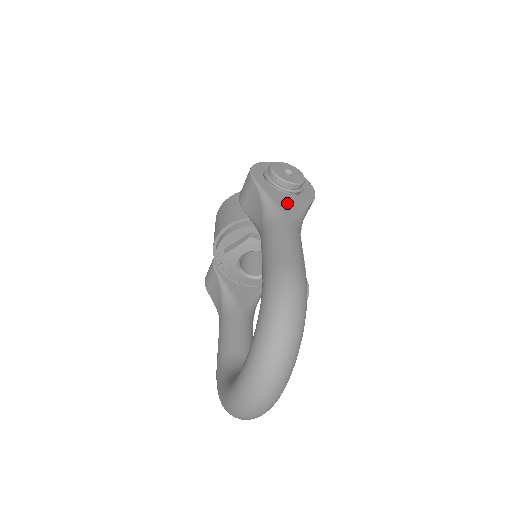
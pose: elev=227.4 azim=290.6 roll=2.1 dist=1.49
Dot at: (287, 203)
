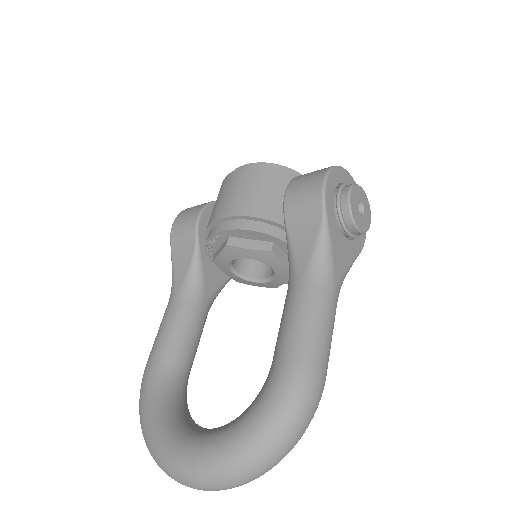
Dot at: (342, 255)
